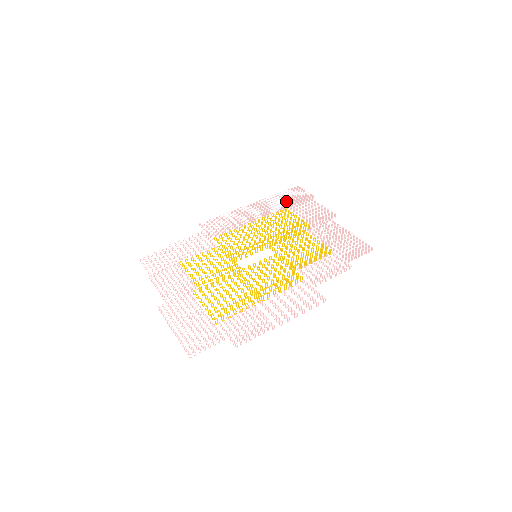
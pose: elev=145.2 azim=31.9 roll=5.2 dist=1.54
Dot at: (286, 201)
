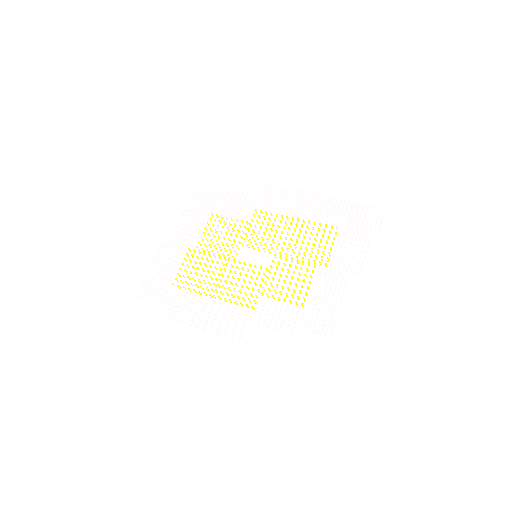
Dot at: occluded
